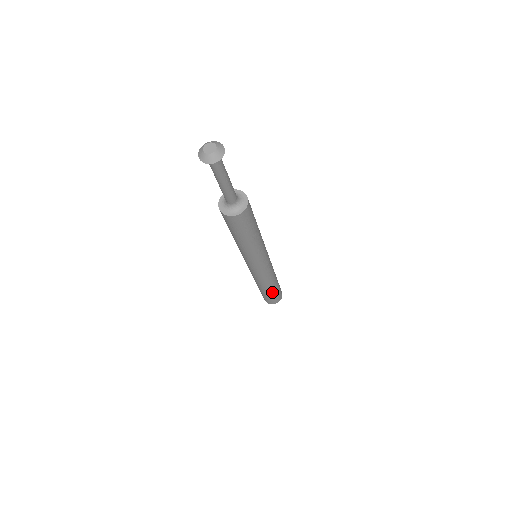
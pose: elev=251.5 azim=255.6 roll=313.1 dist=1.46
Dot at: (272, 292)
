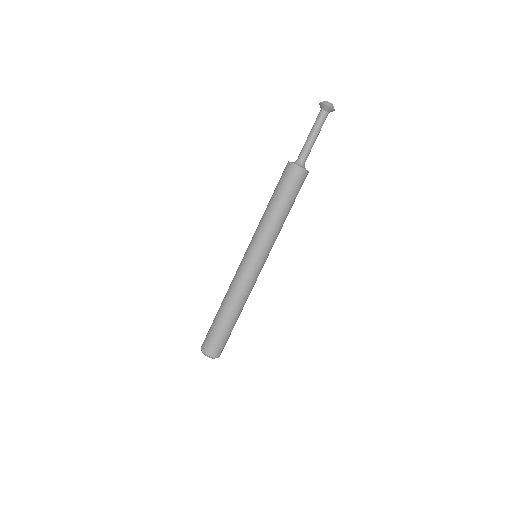
Dot at: (224, 324)
